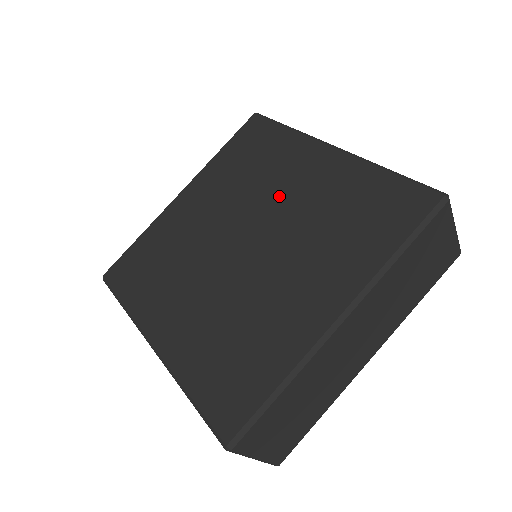
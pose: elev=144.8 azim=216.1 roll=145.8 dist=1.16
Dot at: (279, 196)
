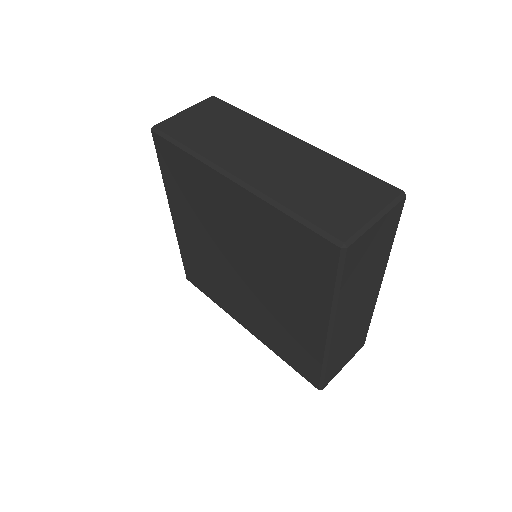
Dot at: (232, 231)
